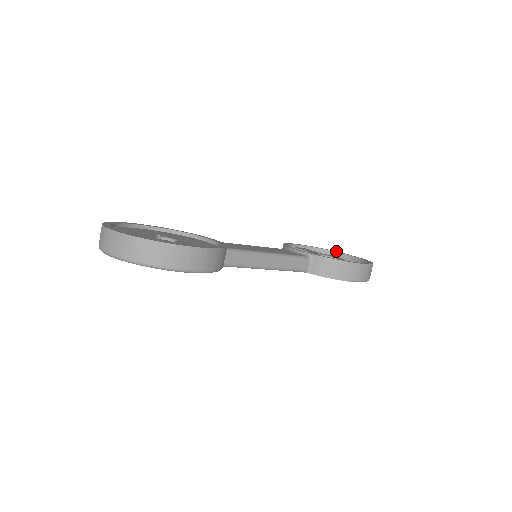
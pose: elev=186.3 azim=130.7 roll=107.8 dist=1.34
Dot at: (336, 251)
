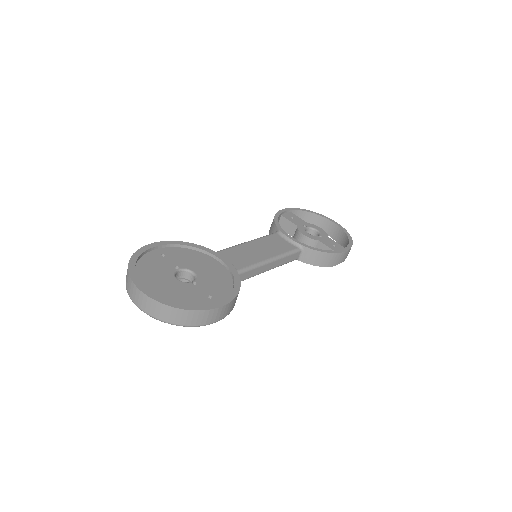
Dot at: (318, 213)
